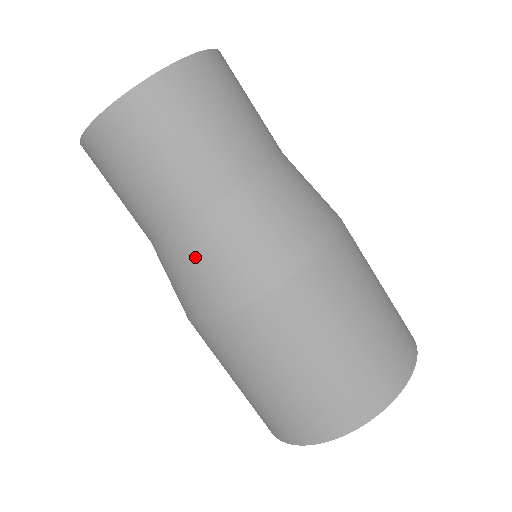
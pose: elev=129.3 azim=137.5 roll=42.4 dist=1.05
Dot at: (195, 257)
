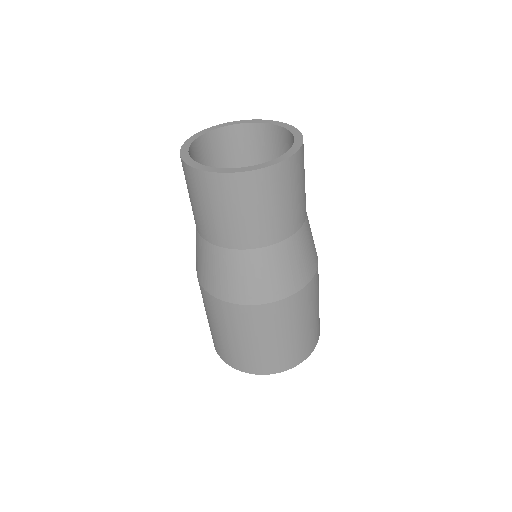
Dot at: (253, 269)
